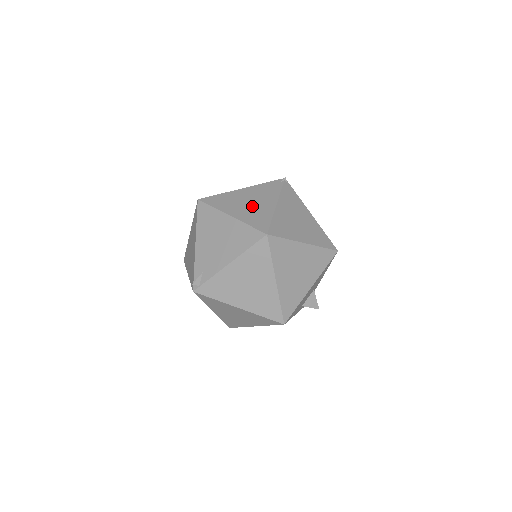
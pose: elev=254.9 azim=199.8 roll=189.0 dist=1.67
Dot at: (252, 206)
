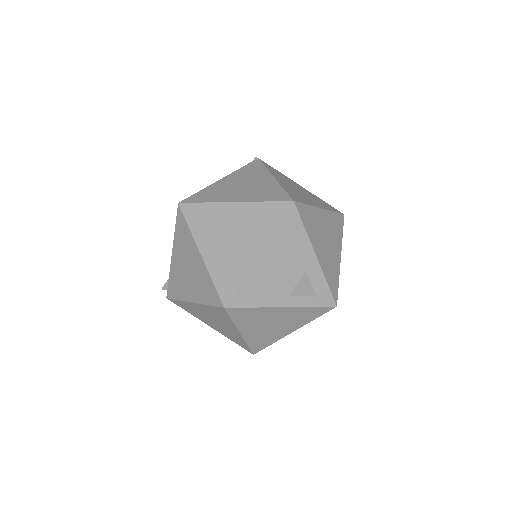
Dot at: occluded
